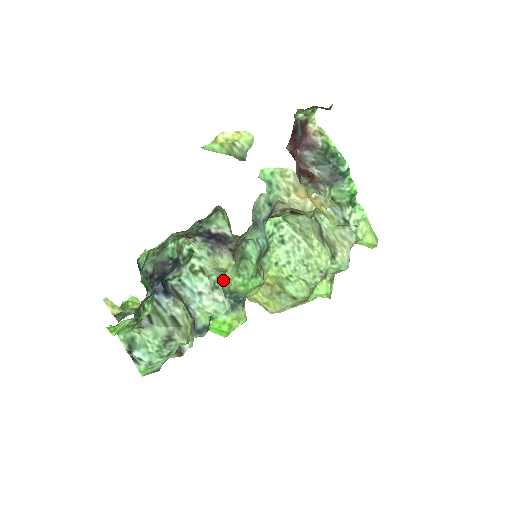
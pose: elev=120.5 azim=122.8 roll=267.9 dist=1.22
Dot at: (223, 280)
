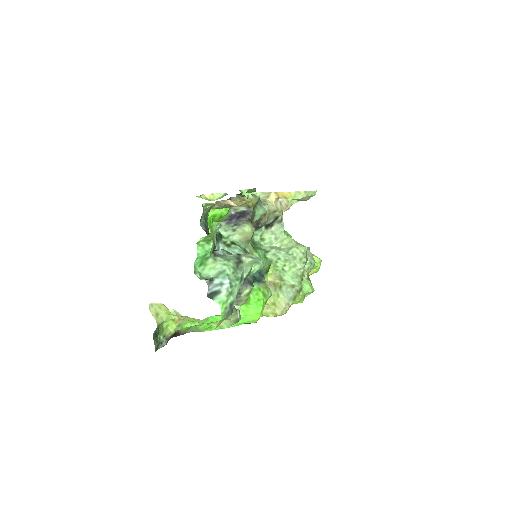
Dot at: (248, 252)
